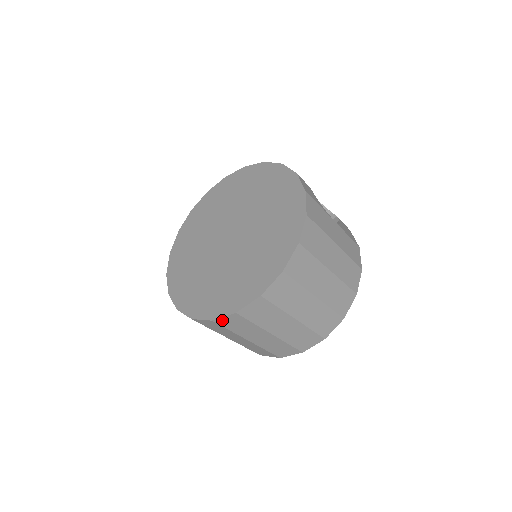
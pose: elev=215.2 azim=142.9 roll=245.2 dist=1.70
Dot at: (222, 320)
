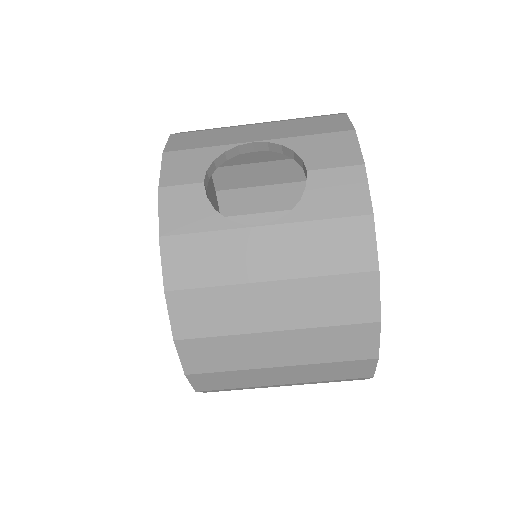
Dot at: occluded
